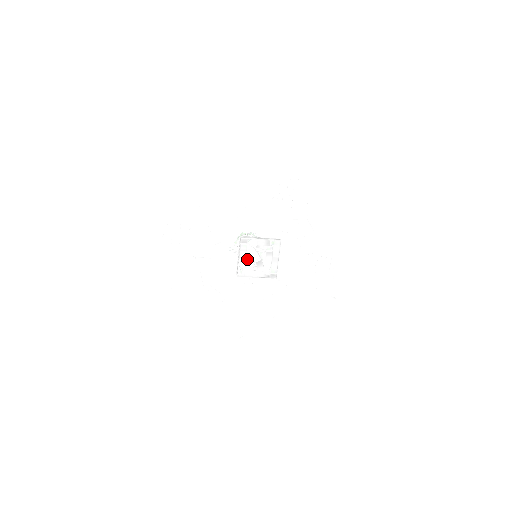
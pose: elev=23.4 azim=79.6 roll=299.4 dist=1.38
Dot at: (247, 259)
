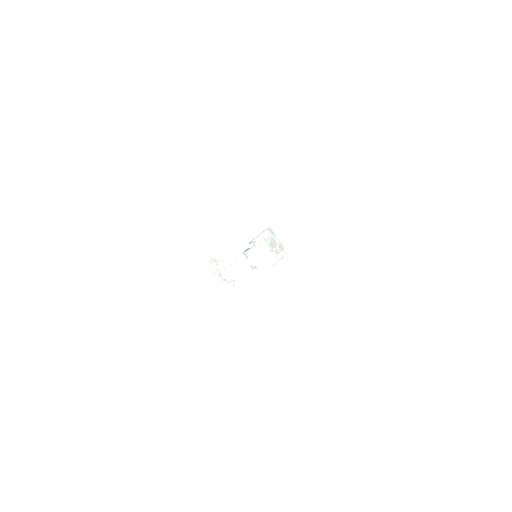
Dot at: (264, 240)
